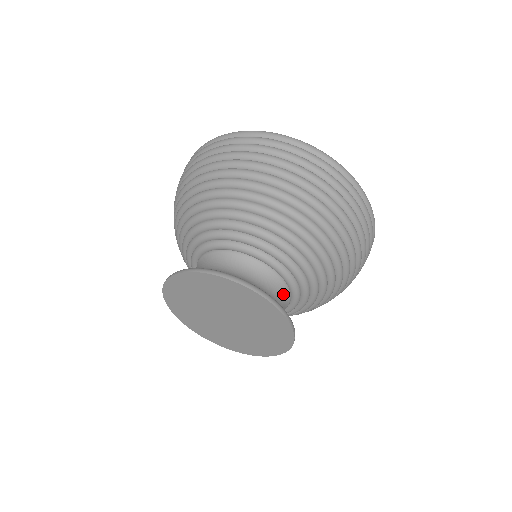
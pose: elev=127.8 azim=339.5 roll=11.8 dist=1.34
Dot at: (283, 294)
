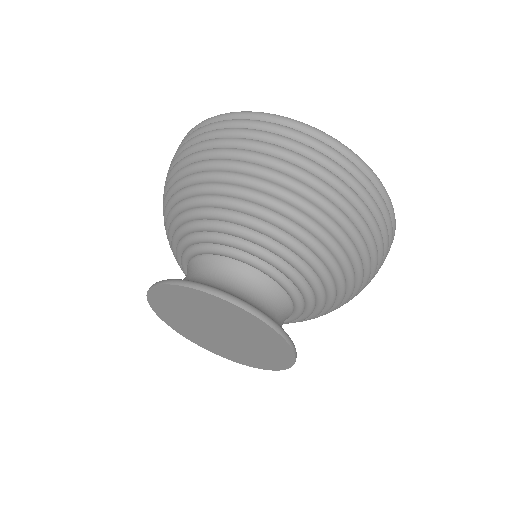
Dot at: (279, 299)
